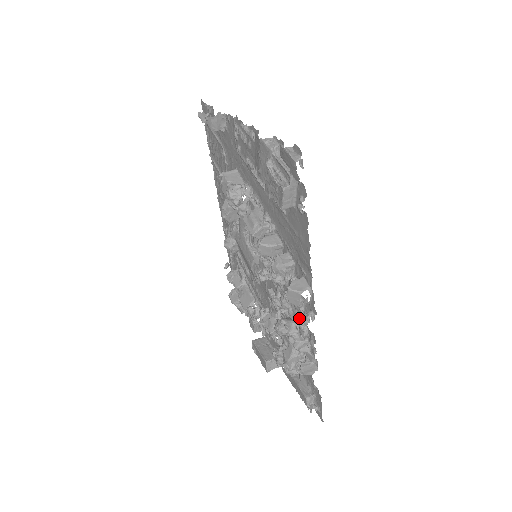
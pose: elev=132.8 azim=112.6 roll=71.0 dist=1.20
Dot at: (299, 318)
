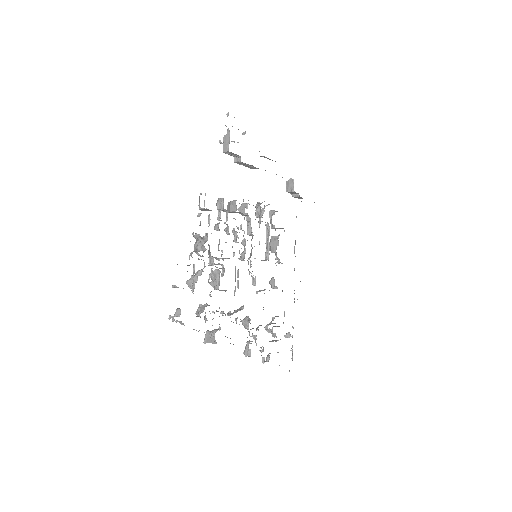
Dot at: occluded
